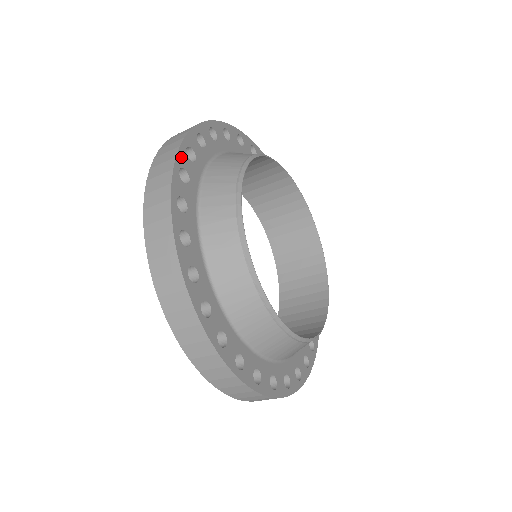
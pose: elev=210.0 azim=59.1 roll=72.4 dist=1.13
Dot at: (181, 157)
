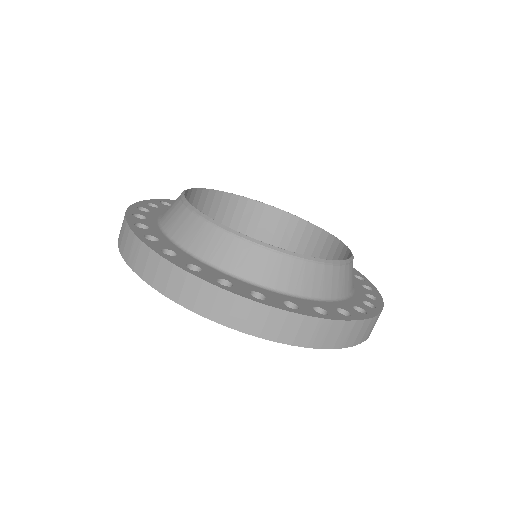
Dot at: (140, 204)
